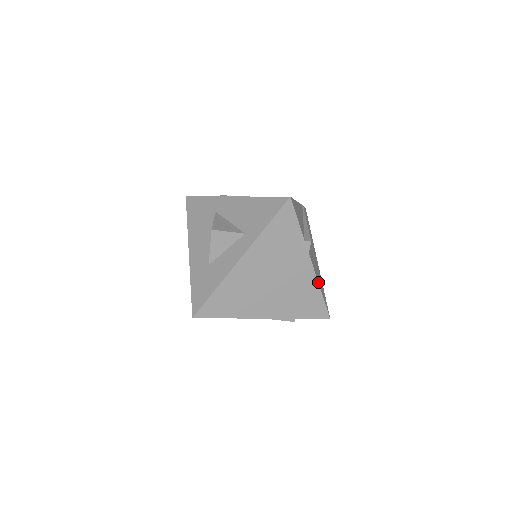
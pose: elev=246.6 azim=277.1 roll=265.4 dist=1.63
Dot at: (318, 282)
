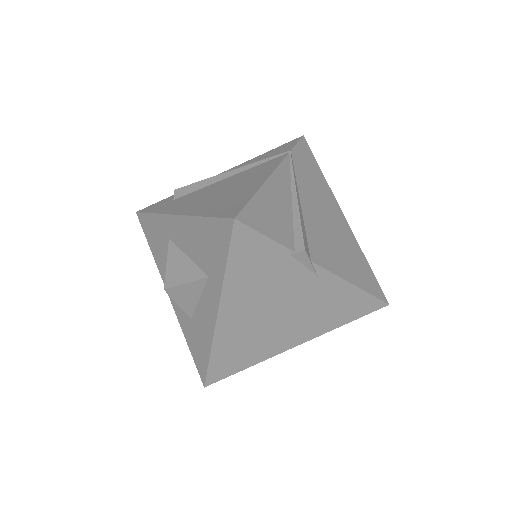
Dot at: (347, 280)
